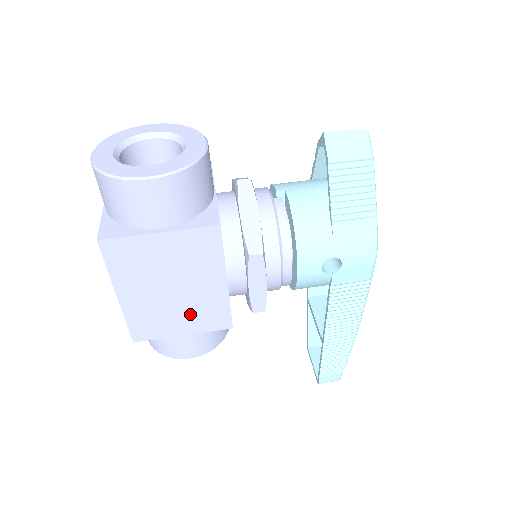
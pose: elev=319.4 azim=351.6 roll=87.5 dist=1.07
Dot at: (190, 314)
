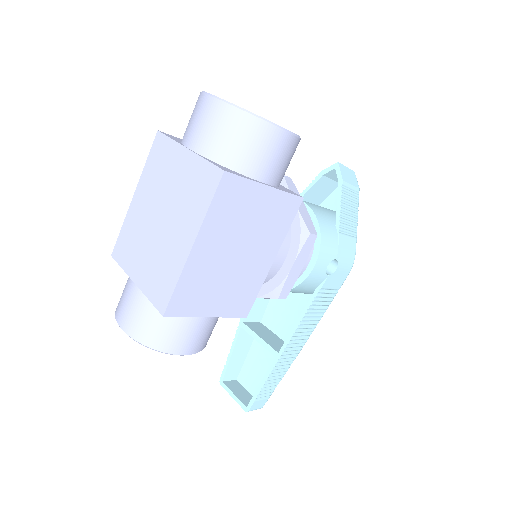
Dot at: (230, 290)
